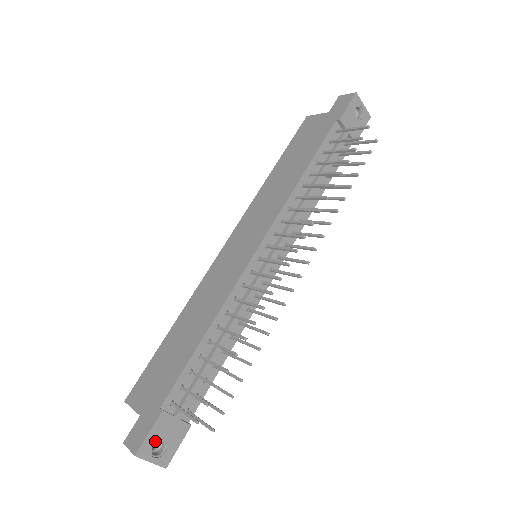
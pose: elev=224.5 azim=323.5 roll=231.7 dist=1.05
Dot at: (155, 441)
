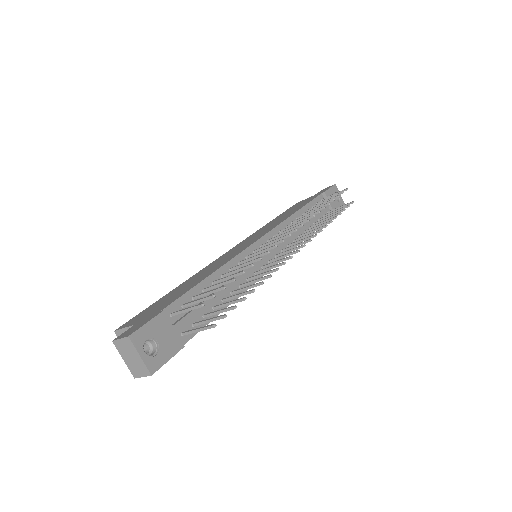
Dot at: (150, 336)
